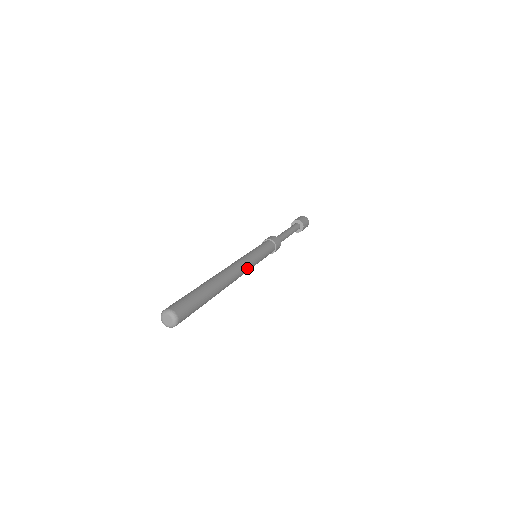
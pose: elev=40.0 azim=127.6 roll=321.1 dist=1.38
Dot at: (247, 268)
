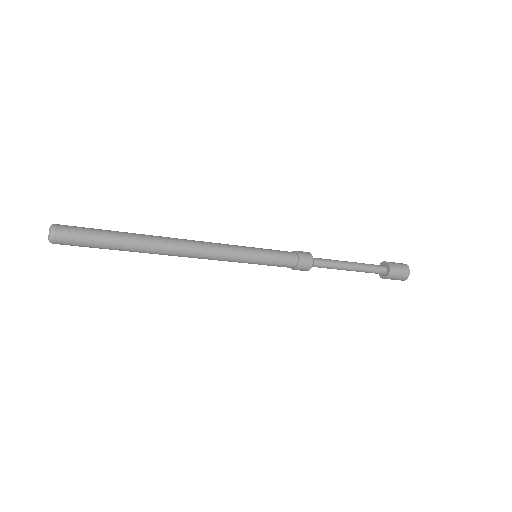
Dot at: (217, 253)
